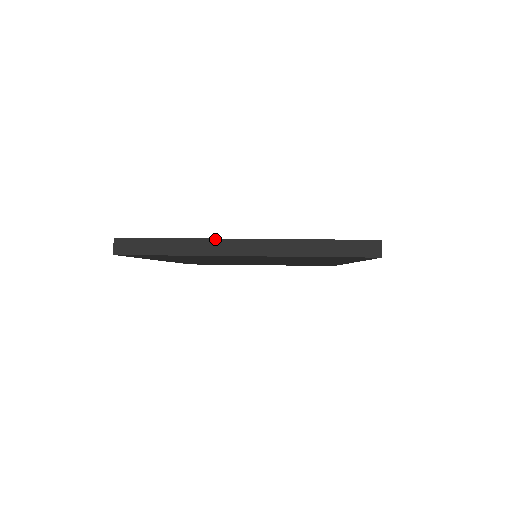
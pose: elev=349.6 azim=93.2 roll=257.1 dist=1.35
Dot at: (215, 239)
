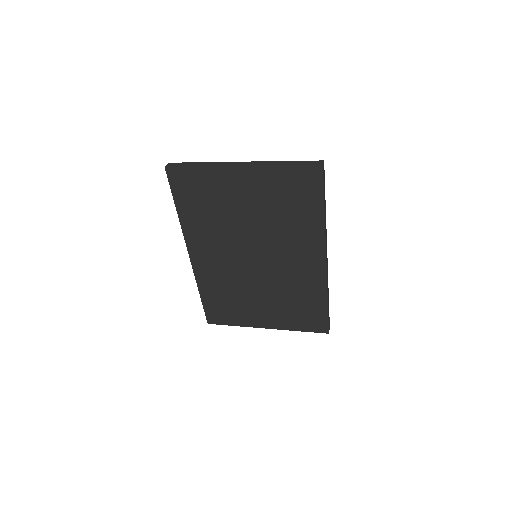
Dot at: (225, 162)
